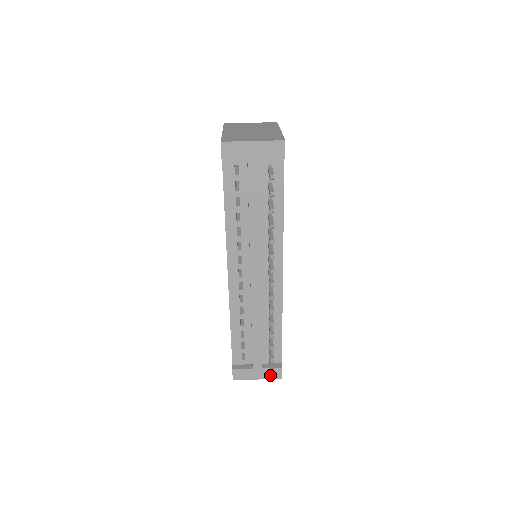
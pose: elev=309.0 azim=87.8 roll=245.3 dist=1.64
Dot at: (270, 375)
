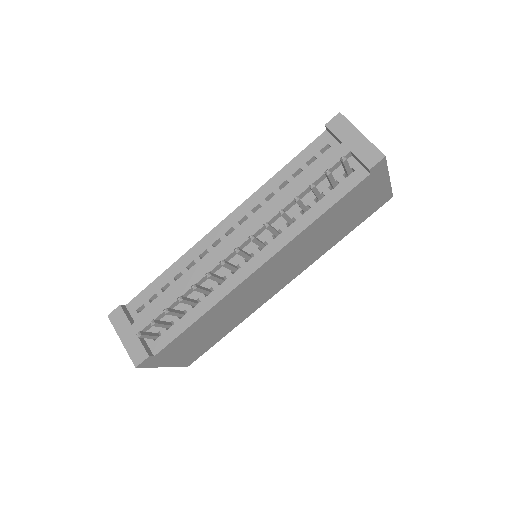
Dot at: (133, 350)
